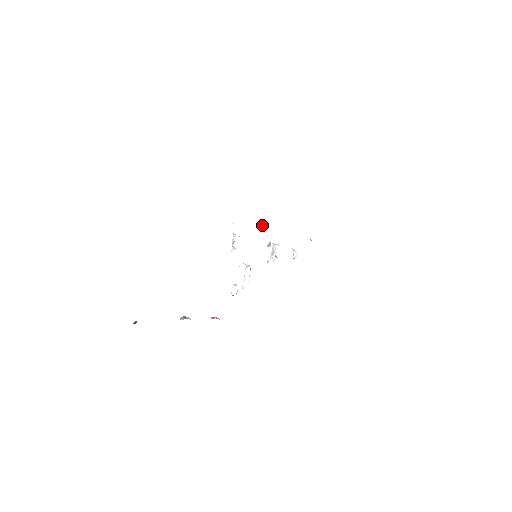
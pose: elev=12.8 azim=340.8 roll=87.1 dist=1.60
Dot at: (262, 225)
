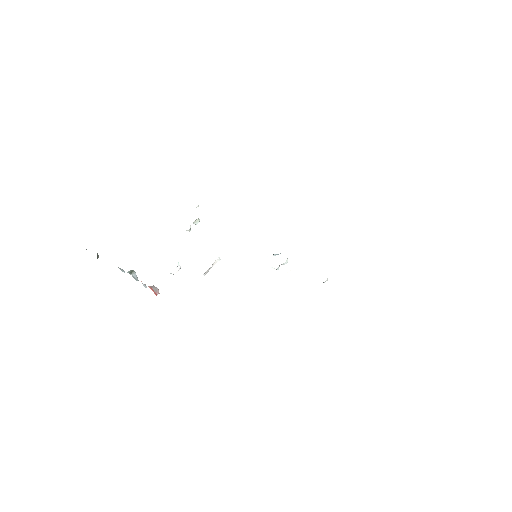
Dot at: occluded
